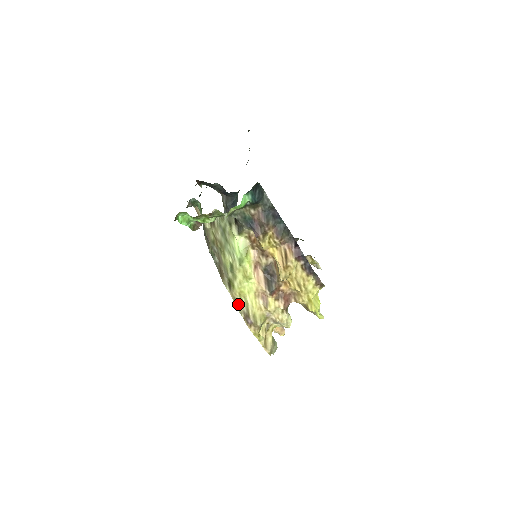
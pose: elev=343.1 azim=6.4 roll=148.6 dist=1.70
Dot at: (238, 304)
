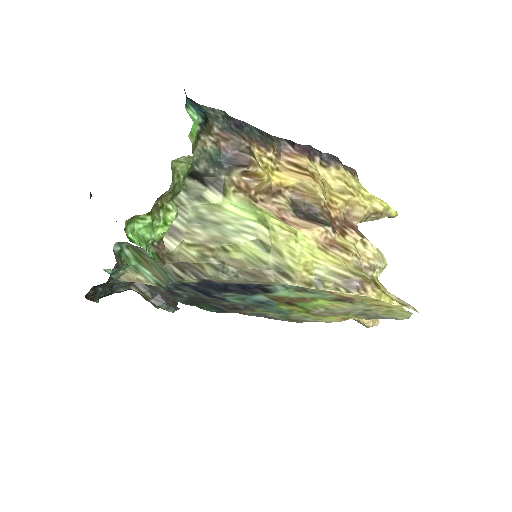
Dot at: (320, 285)
